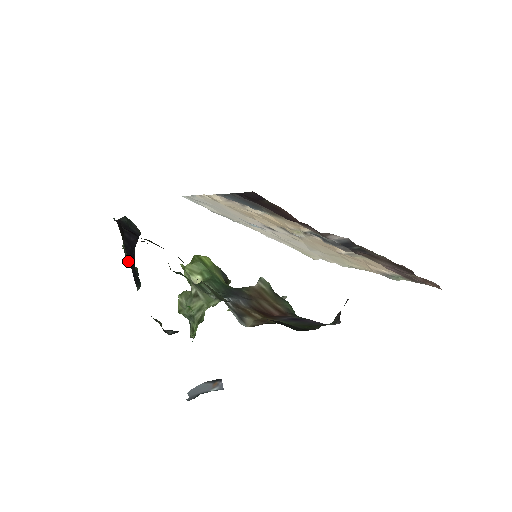
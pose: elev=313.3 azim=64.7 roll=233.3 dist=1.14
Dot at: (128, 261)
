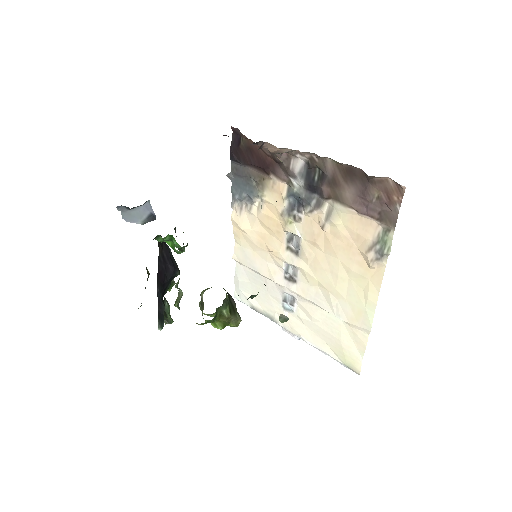
Dot at: (166, 322)
